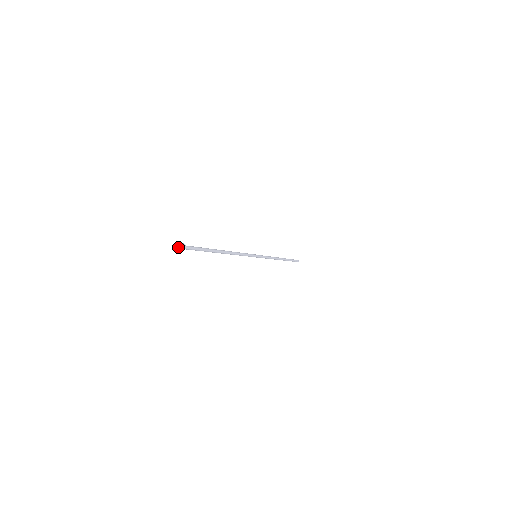
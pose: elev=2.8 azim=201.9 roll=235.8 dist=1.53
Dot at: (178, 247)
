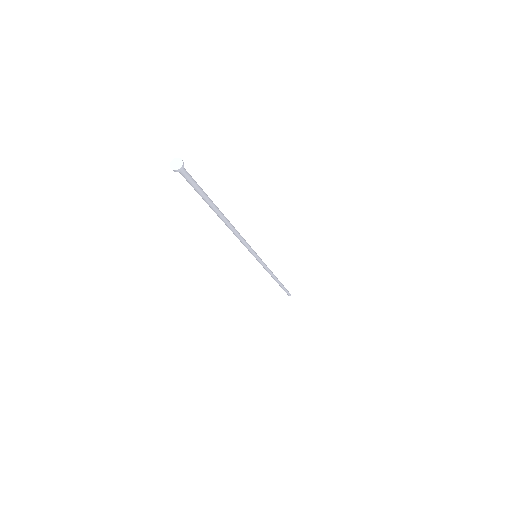
Dot at: (171, 165)
